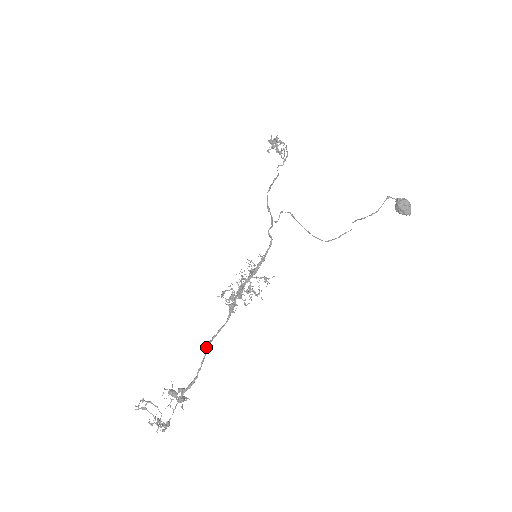
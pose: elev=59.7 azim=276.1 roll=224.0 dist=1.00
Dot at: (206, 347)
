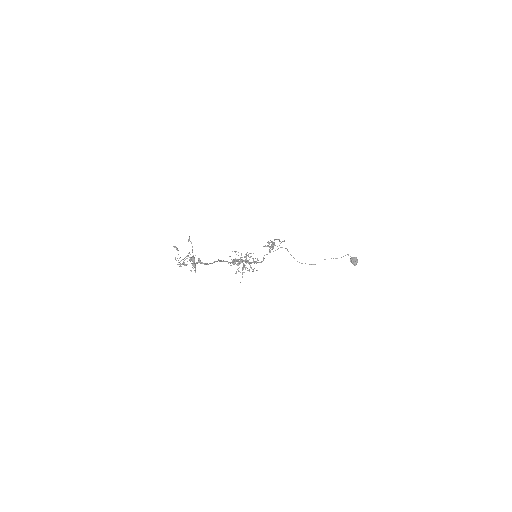
Dot at: (218, 260)
